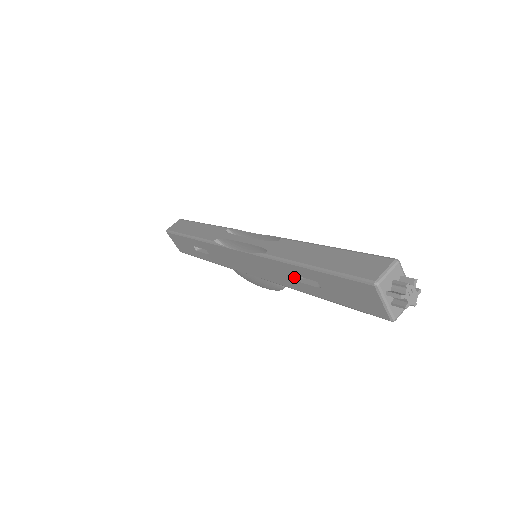
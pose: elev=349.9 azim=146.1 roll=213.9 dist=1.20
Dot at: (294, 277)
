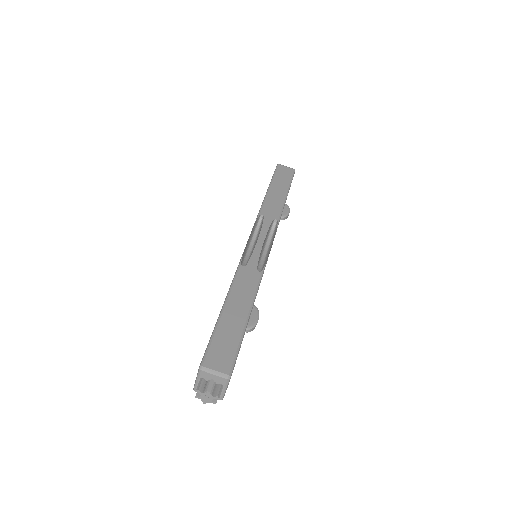
Dot at: occluded
